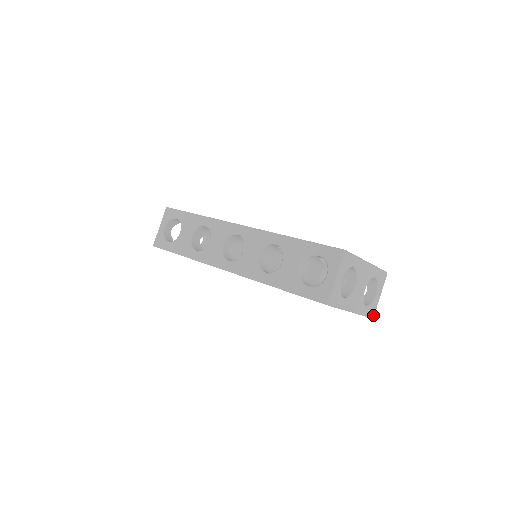
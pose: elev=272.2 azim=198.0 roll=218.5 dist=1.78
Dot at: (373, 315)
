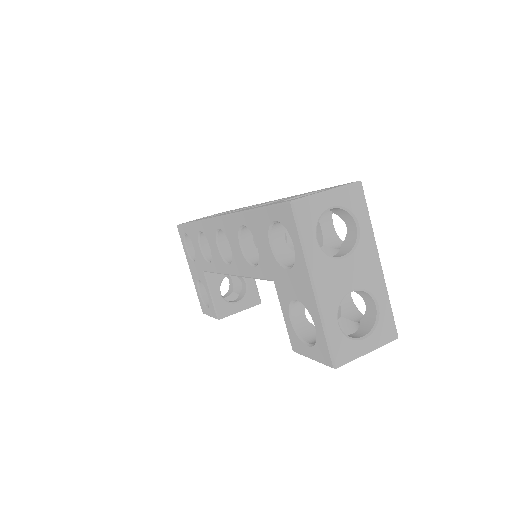
Dot at: (338, 362)
